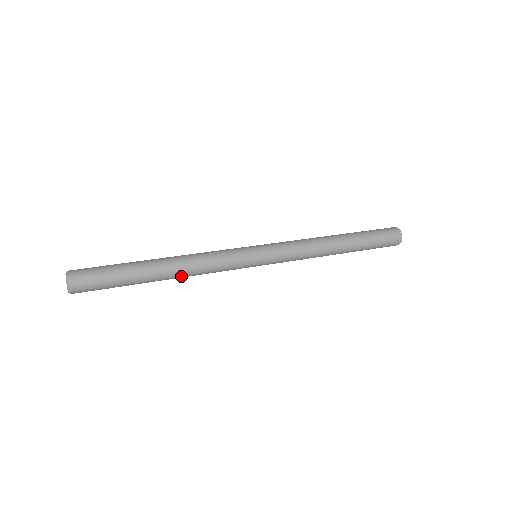
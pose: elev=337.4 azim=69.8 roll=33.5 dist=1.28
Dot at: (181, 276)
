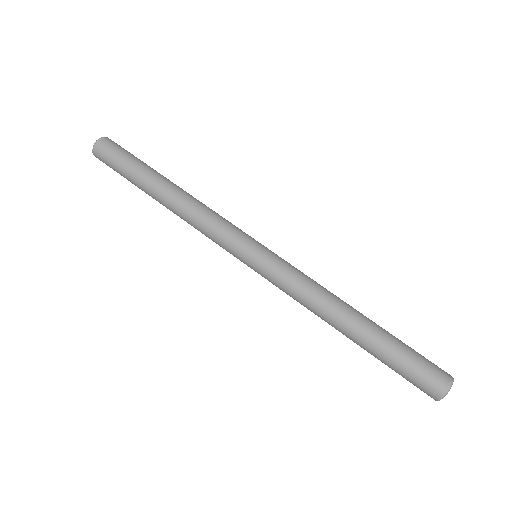
Dot at: occluded
